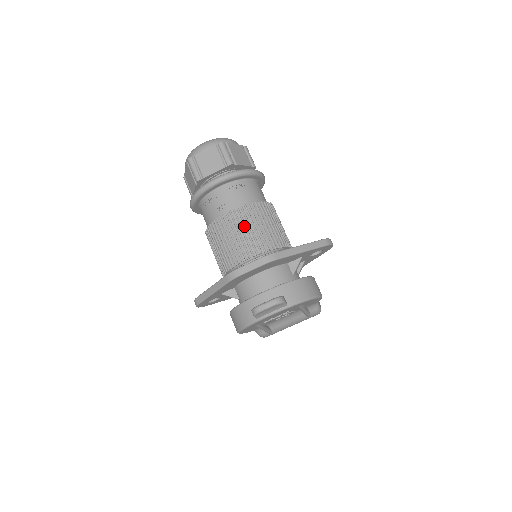
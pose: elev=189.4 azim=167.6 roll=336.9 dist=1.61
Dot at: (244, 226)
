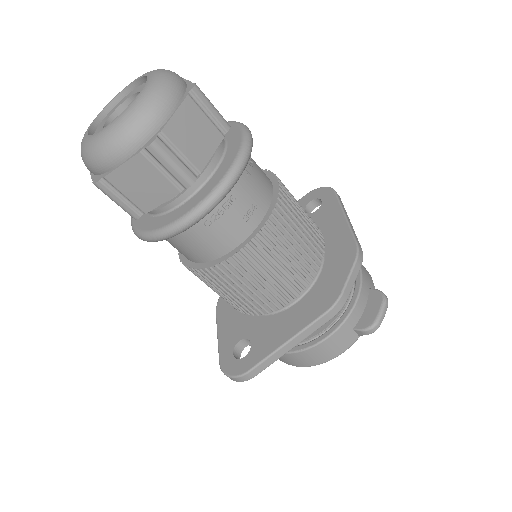
Dot at: (296, 226)
